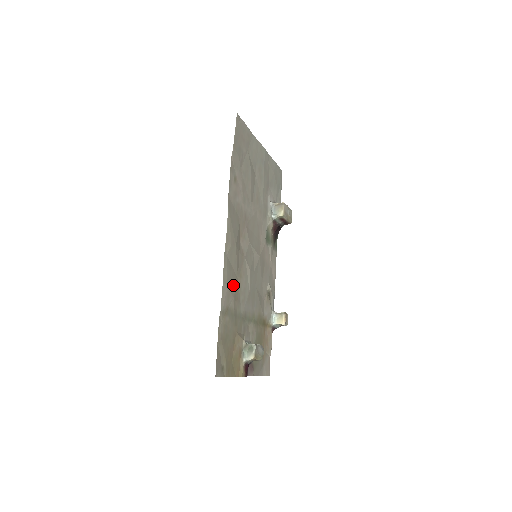
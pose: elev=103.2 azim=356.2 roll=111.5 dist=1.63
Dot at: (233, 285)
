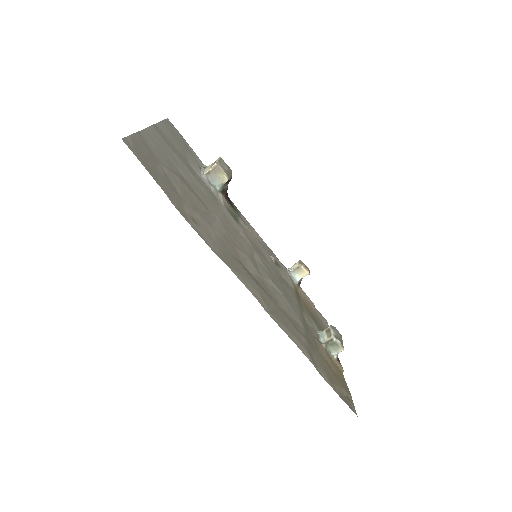
Dot at: (288, 322)
